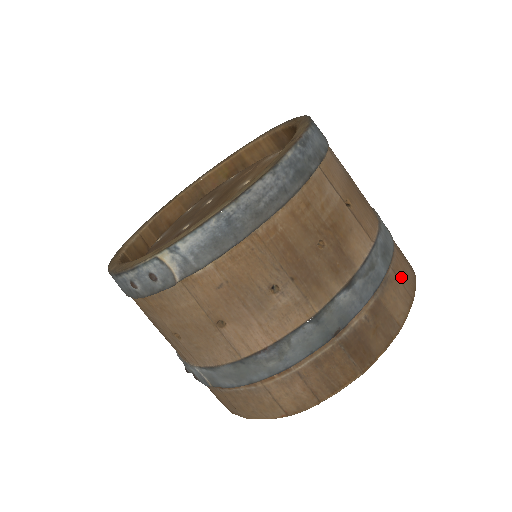
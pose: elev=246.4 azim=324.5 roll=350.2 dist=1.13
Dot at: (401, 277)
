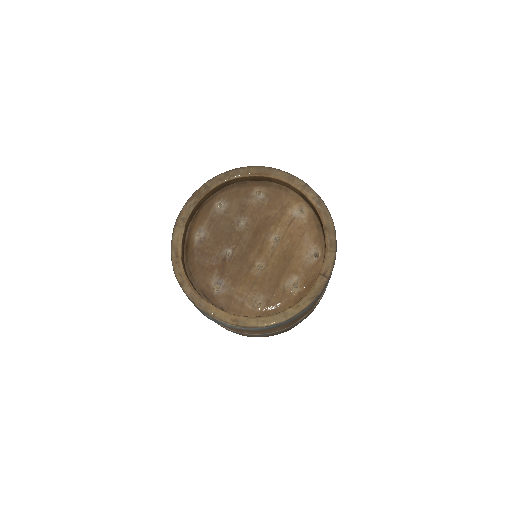
Dot at: occluded
